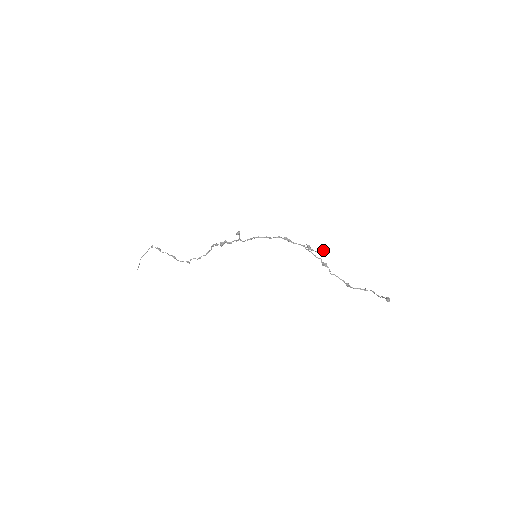
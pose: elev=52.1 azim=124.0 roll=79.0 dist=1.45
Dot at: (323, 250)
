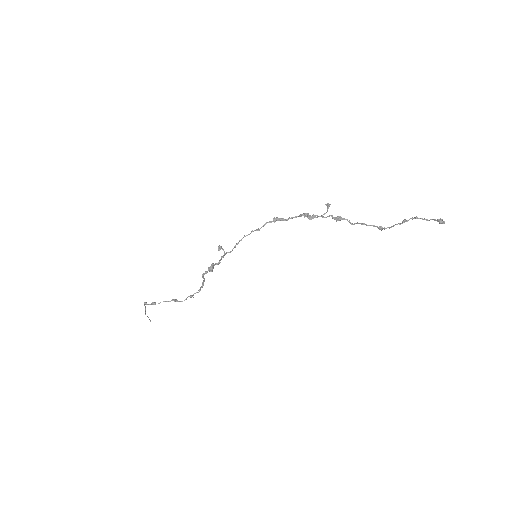
Dot at: (327, 210)
